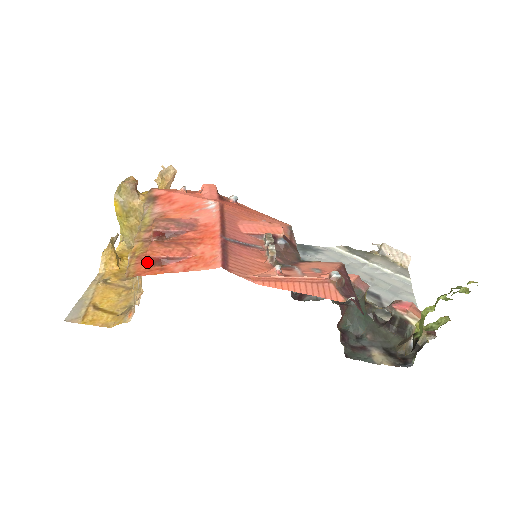
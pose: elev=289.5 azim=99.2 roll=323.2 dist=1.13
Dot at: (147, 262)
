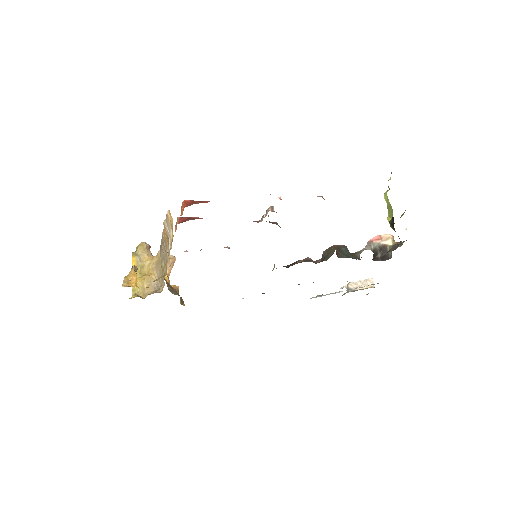
Dot at: (183, 205)
